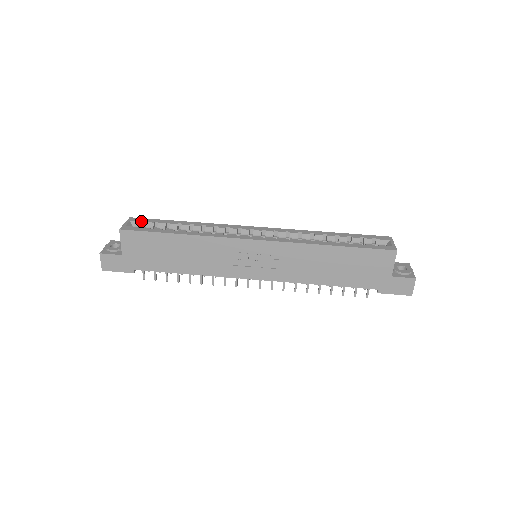
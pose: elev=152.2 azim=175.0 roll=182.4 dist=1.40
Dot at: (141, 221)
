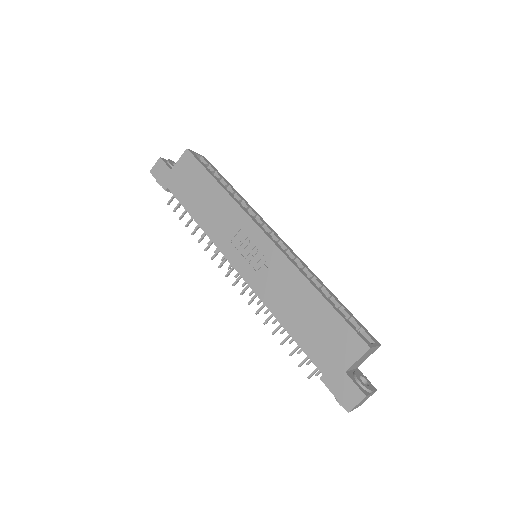
Dot at: (208, 162)
